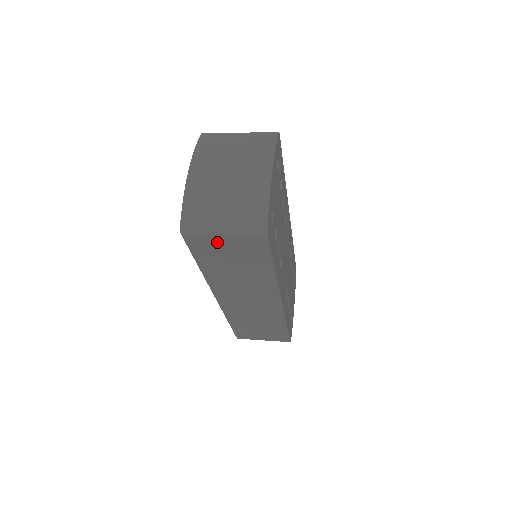
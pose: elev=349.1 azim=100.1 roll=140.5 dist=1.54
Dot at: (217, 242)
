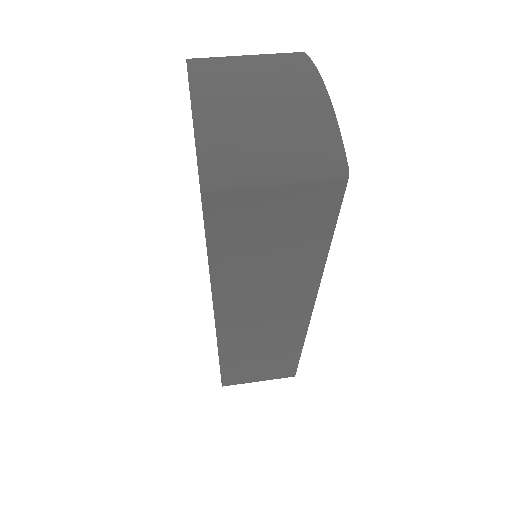
Dot at: (258, 204)
